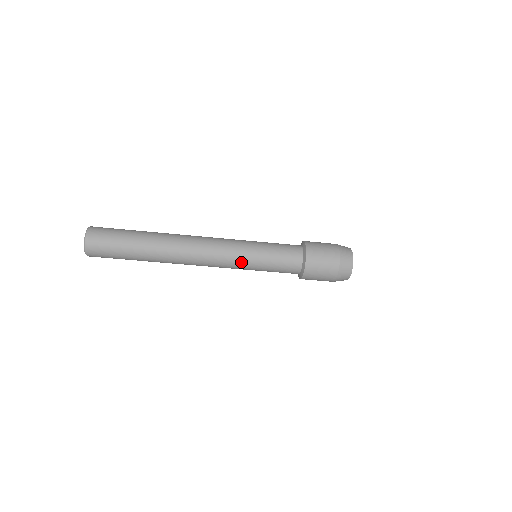
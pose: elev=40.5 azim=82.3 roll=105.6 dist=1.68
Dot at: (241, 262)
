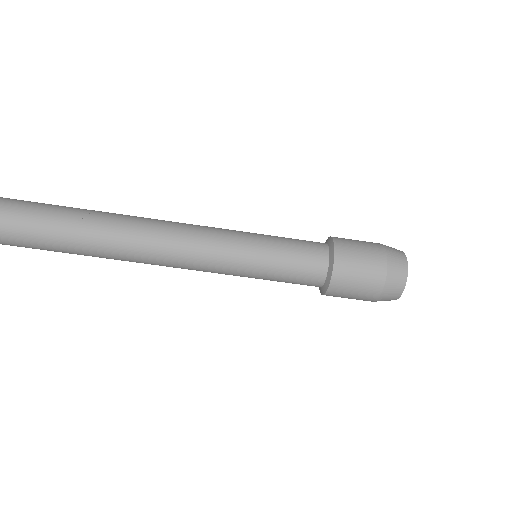
Dot at: (232, 259)
